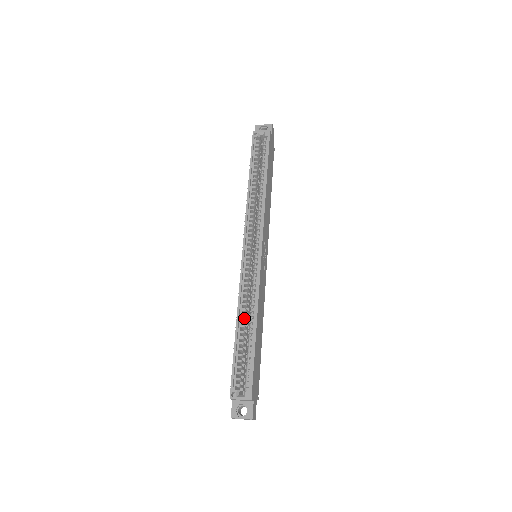
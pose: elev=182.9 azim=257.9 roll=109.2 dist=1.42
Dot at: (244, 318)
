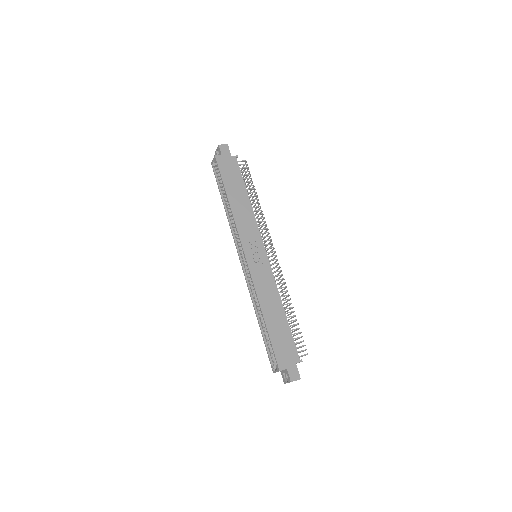
Dot at: occluded
